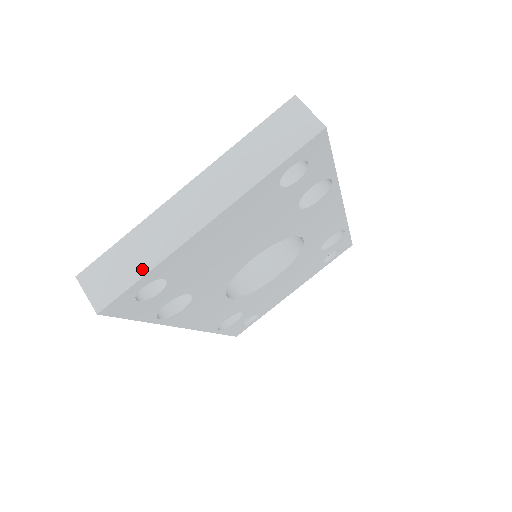
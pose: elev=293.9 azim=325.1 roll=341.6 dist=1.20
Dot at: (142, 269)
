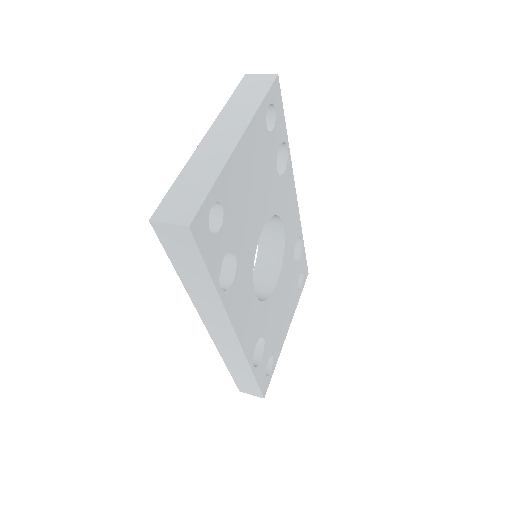
Dot at: (208, 184)
